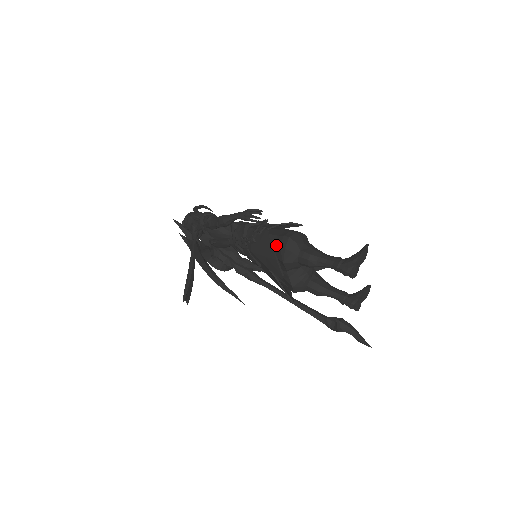
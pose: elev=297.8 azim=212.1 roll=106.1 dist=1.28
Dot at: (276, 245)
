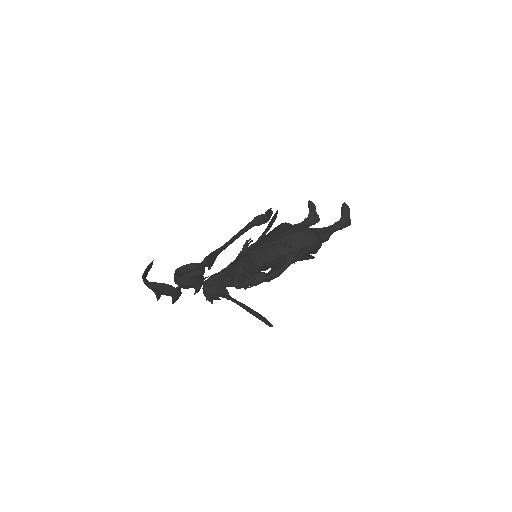
Dot at: (310, 252)
